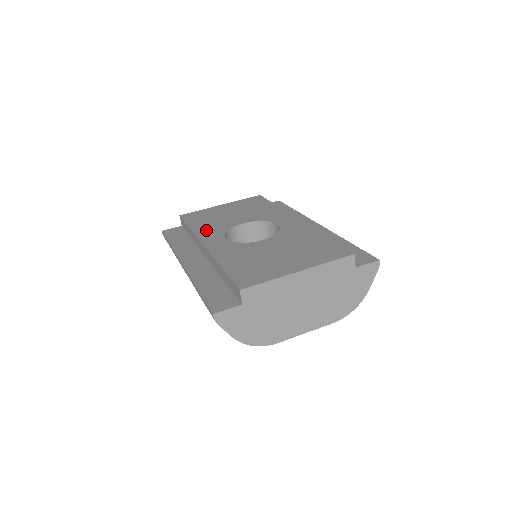
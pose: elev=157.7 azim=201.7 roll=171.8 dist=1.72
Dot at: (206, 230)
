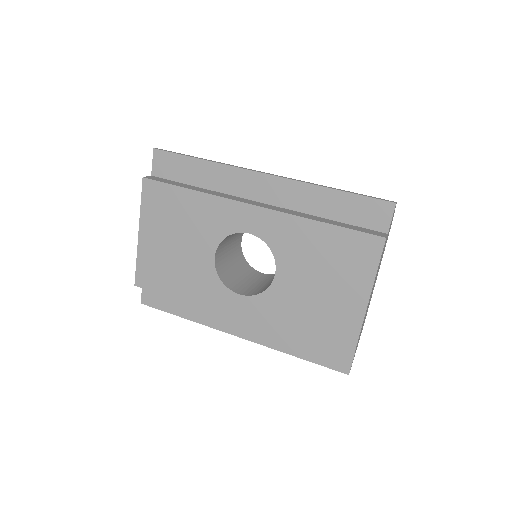
Dot at: (201, 294)
